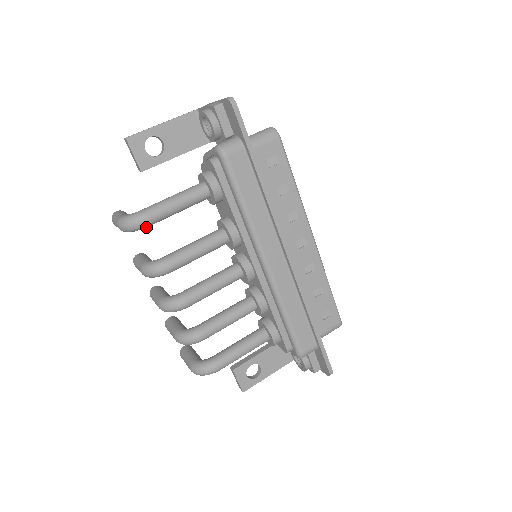
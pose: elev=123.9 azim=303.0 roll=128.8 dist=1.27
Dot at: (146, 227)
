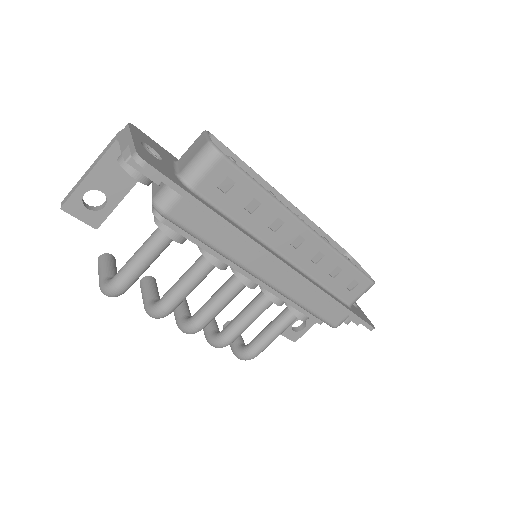
Dot at: (126, 290)
